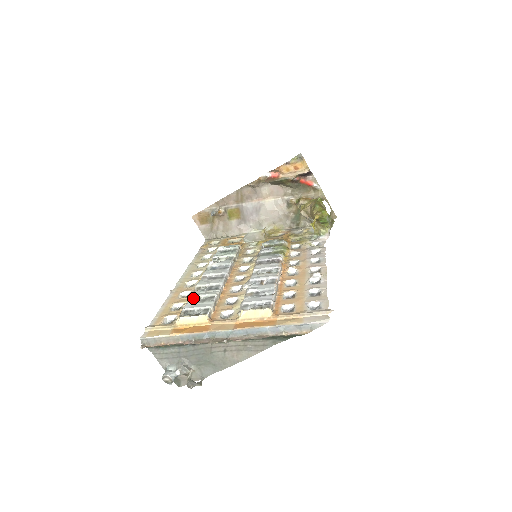
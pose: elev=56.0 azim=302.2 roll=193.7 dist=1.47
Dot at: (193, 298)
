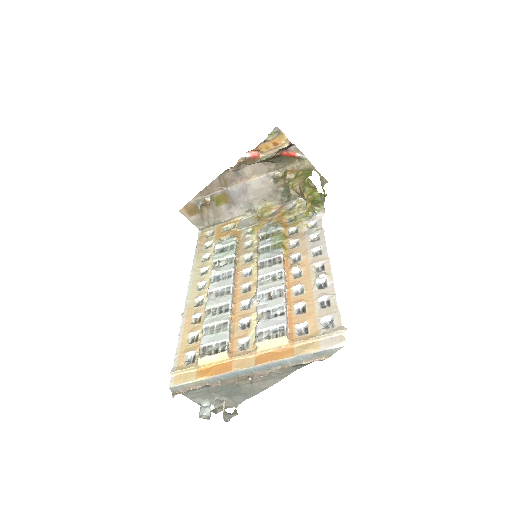
Dot at: (207, 327)
